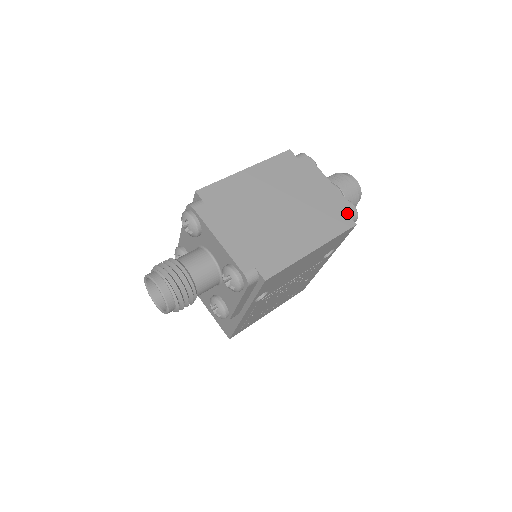
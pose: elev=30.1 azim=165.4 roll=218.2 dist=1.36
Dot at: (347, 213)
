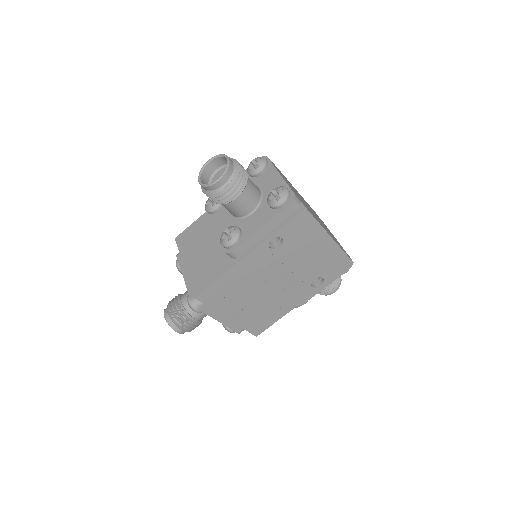
Dot at: (348, 255)
